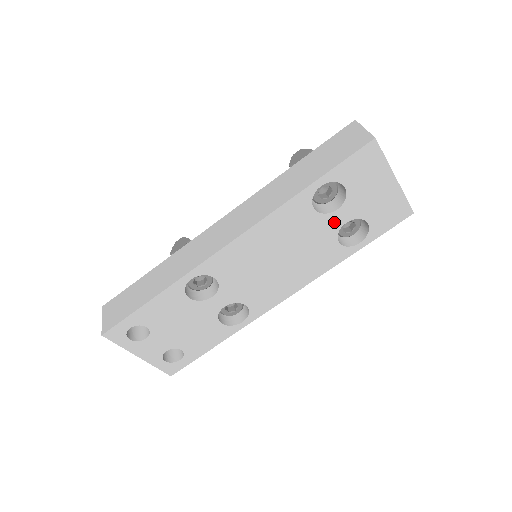
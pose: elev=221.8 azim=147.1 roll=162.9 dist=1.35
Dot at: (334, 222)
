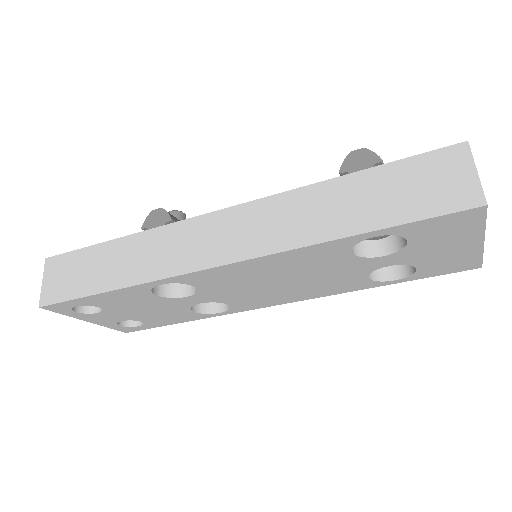
Dot at: (373, 264)
